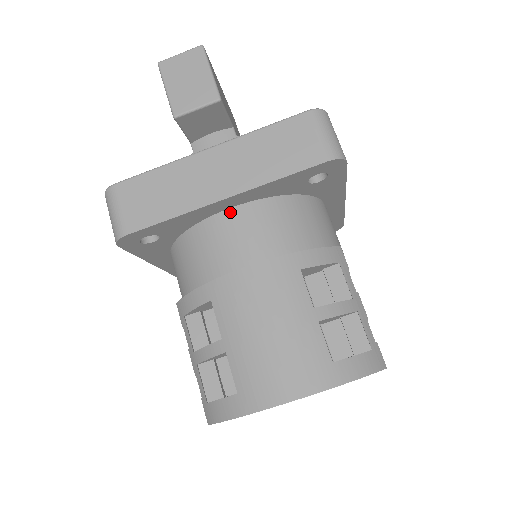
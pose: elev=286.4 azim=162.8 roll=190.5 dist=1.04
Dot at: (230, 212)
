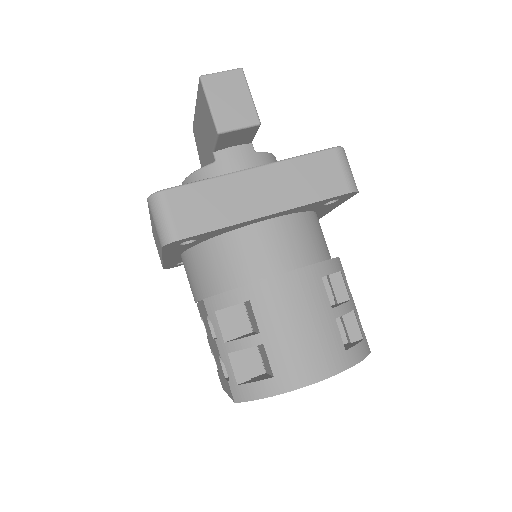
Dot at: (263, 224)
